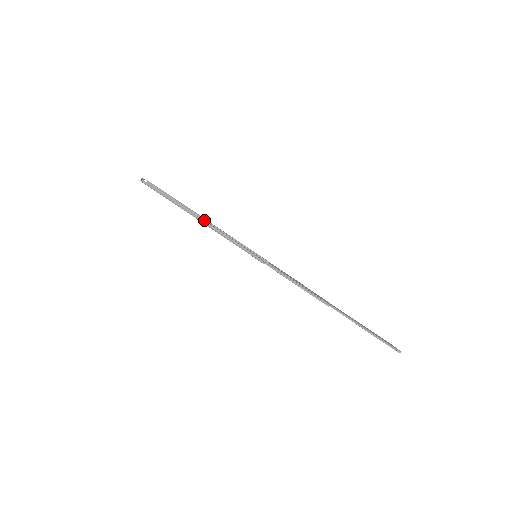
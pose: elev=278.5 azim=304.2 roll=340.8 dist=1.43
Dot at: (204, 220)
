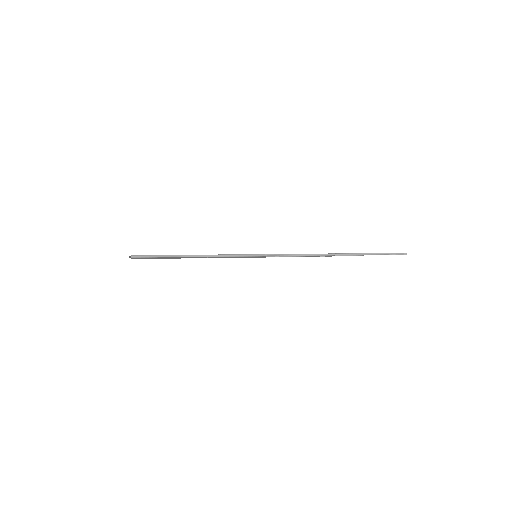
Dot at: (199, 255)
